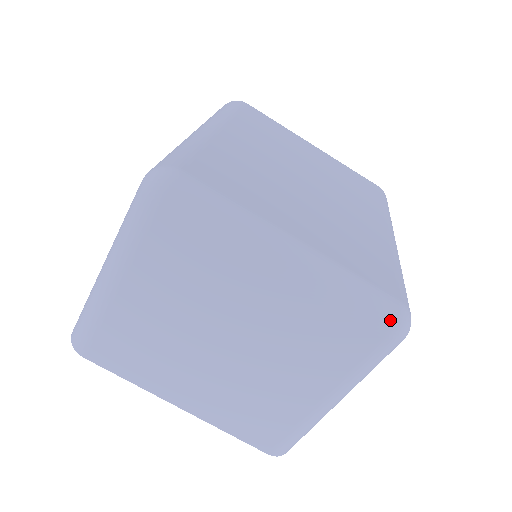
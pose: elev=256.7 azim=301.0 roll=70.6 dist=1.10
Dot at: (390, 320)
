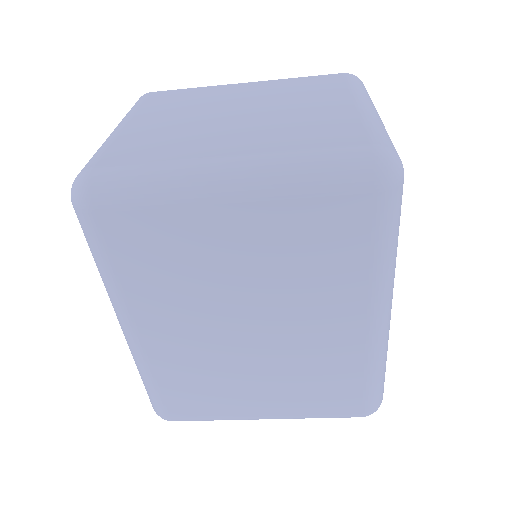
Dot at: occluded
